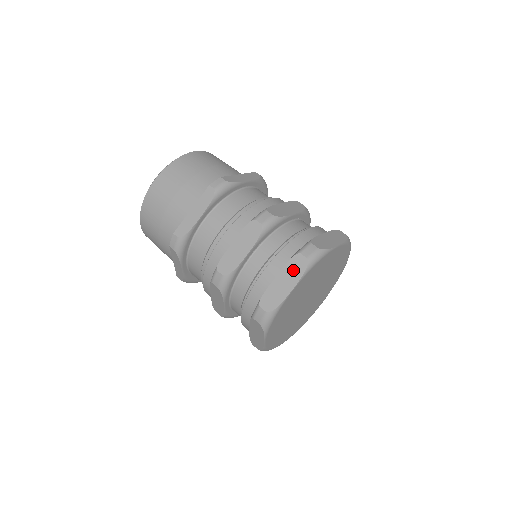
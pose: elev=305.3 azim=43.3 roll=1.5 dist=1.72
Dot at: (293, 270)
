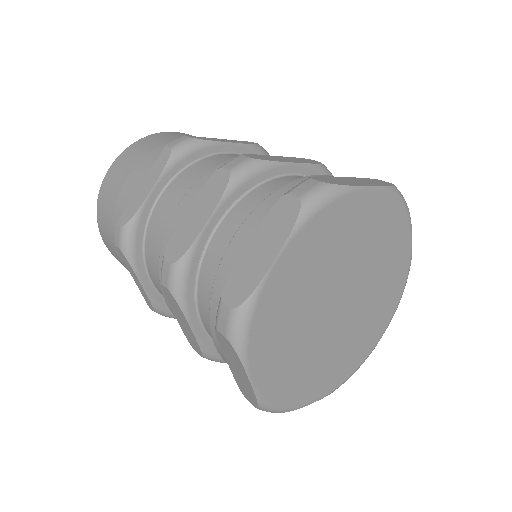
Dot at: (276, 224)
